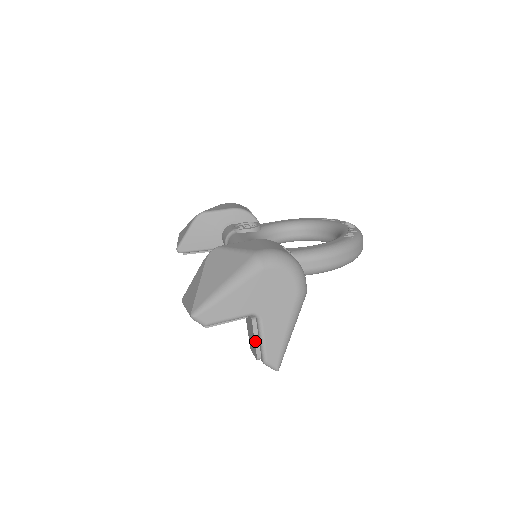
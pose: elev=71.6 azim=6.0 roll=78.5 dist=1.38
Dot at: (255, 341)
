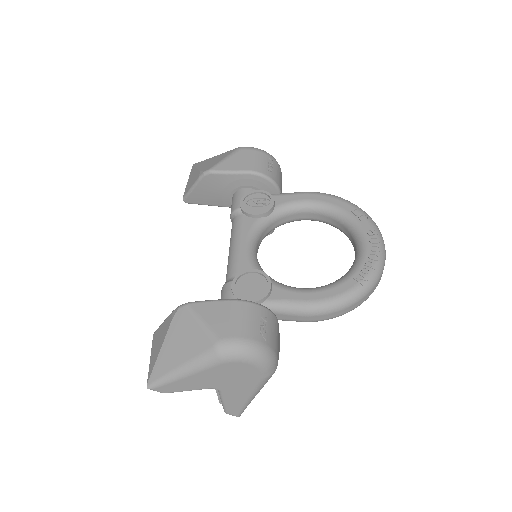
Dot at: (218, 395)
